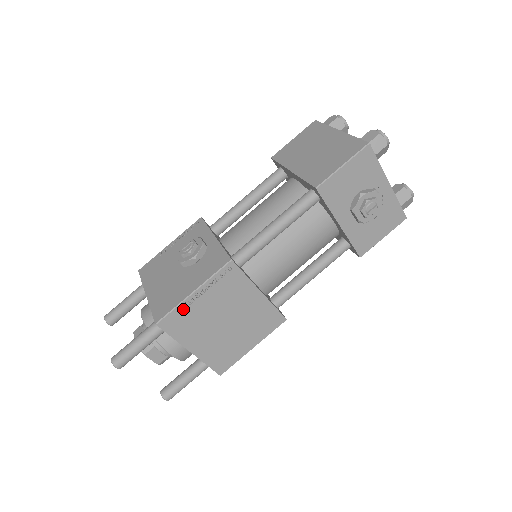
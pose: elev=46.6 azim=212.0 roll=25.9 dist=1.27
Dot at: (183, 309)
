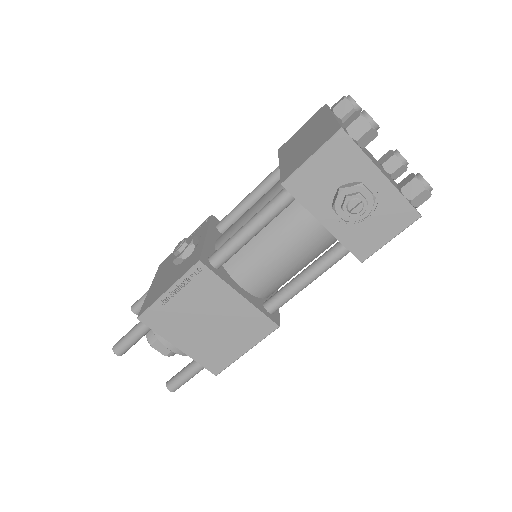
Dot at: (160, 306)
